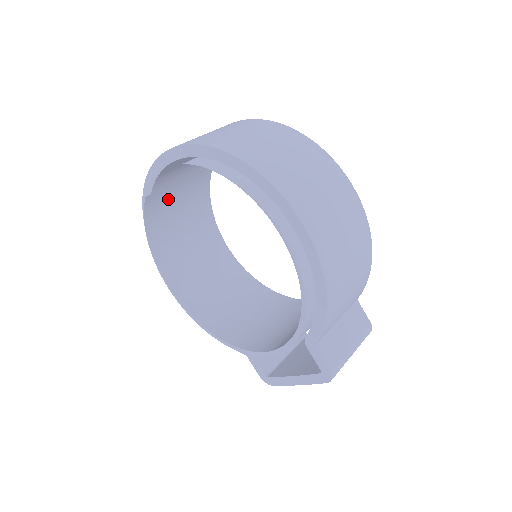
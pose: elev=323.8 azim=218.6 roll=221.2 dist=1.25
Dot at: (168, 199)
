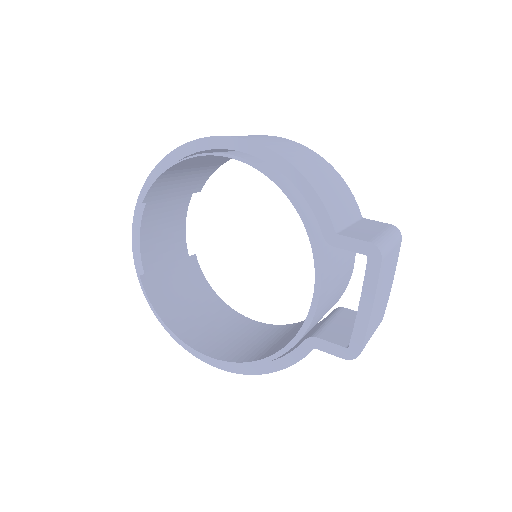
Dot at: (167, 285)
